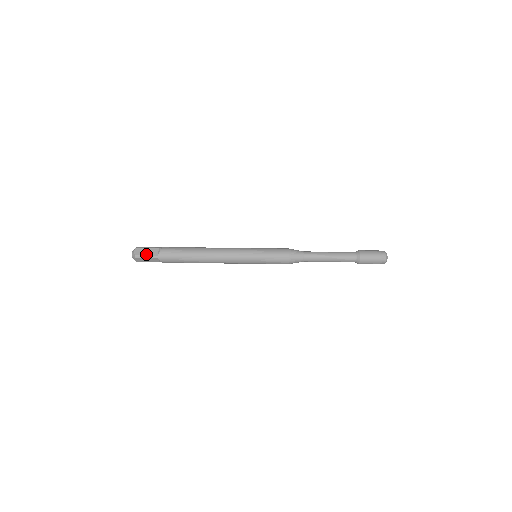
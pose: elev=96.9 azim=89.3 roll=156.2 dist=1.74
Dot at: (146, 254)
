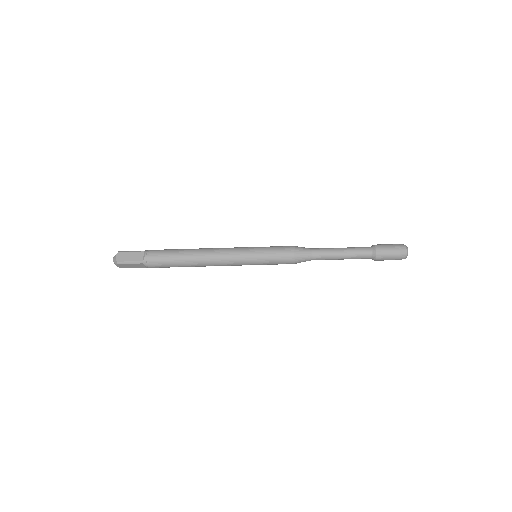
Dot at: (129, 260)
